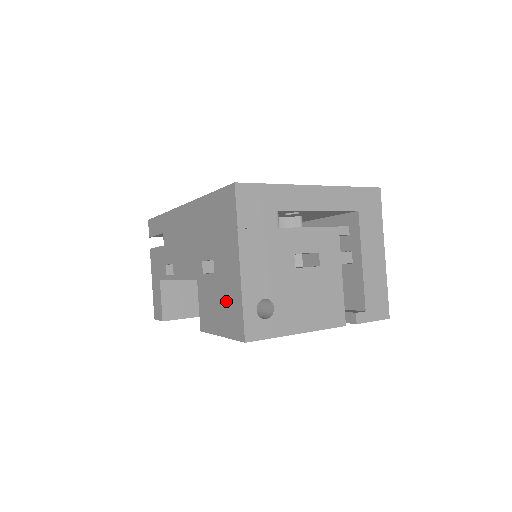
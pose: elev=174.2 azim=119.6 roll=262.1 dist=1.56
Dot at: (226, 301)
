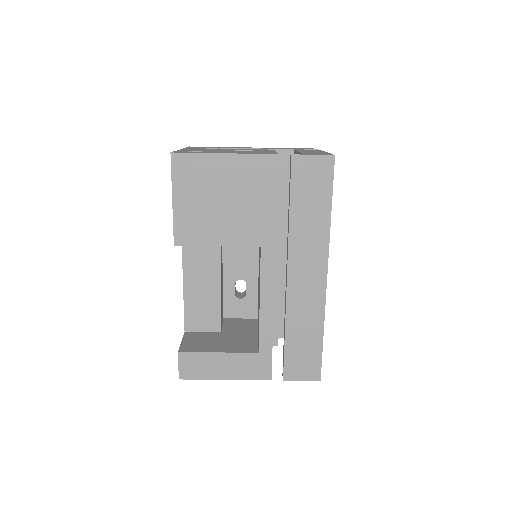
Dot at: occluded
